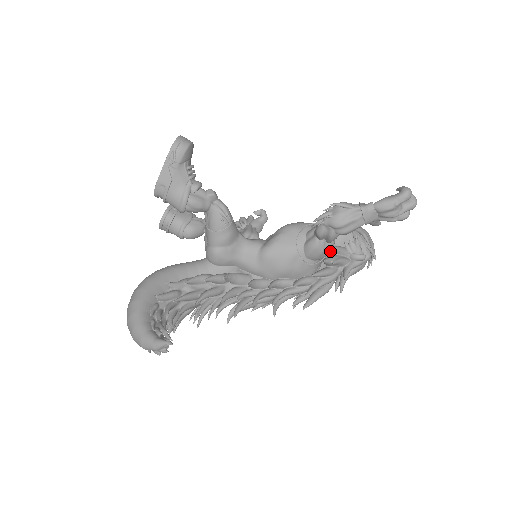
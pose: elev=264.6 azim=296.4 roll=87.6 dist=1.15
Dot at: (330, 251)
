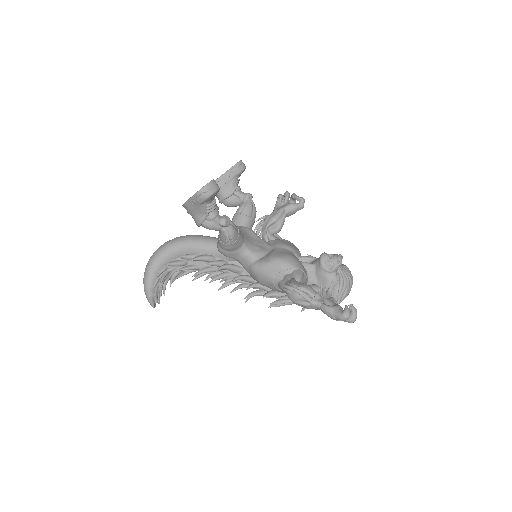
Dot at: occluded
